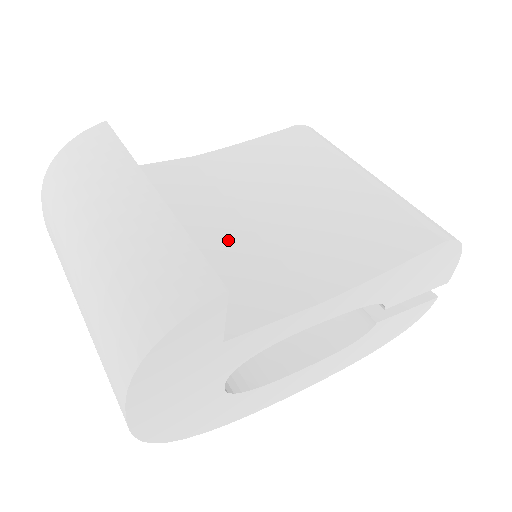
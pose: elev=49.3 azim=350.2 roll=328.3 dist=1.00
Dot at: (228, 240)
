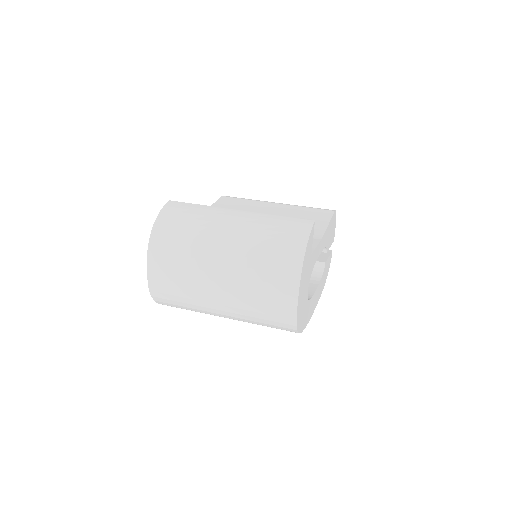
Dot at: occluded
